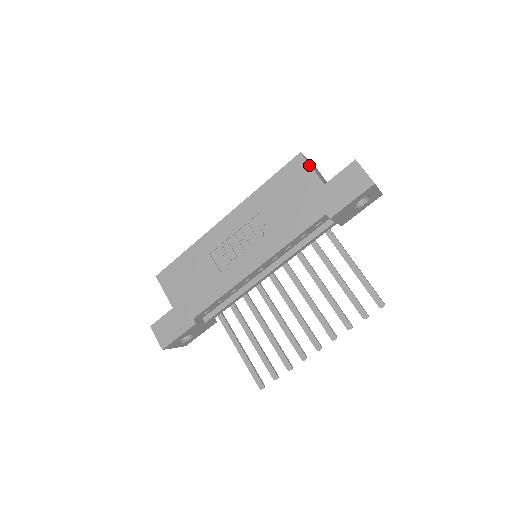
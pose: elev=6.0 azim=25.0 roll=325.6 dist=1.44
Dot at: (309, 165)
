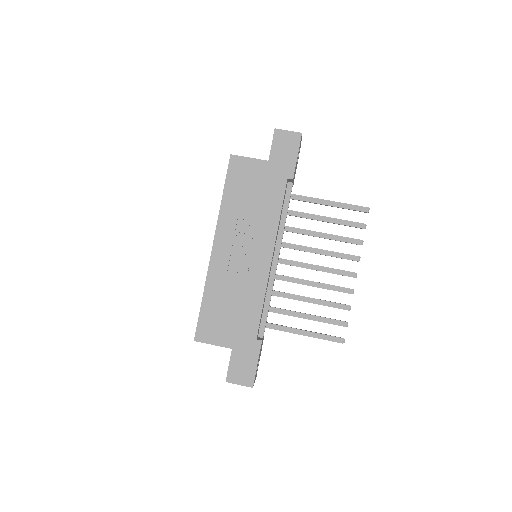
Dot at: (245, 157)
